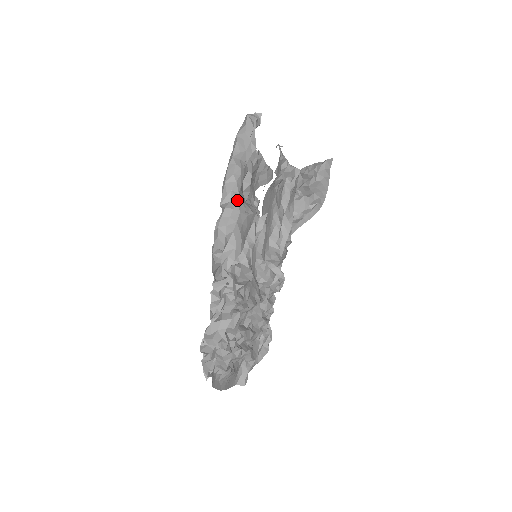
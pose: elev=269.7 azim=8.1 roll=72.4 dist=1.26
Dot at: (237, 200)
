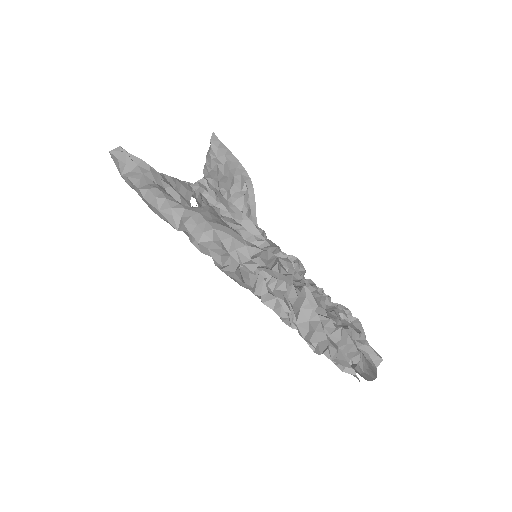
Dot at: (185, 208)
